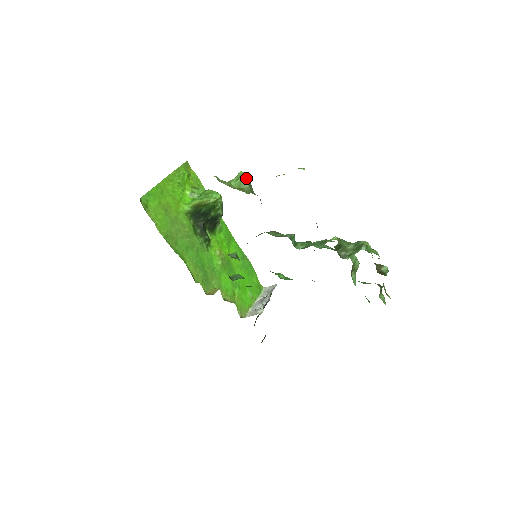
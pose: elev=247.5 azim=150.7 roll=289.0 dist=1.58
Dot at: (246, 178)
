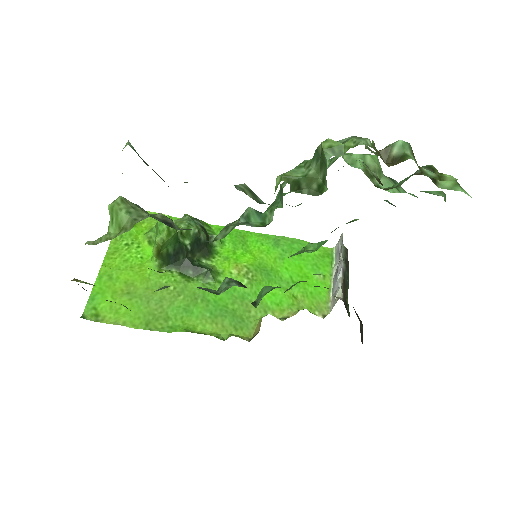
Dot at: (118, 209)
